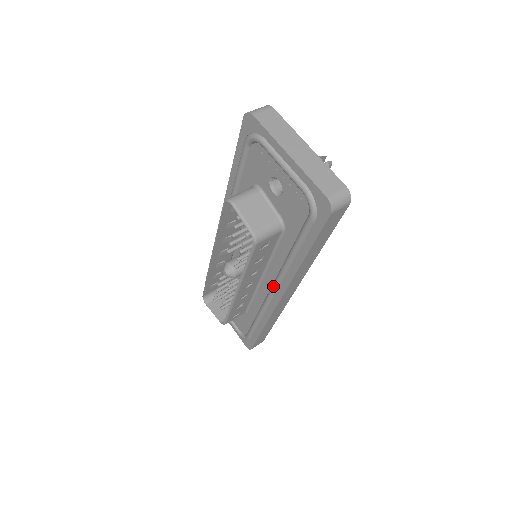
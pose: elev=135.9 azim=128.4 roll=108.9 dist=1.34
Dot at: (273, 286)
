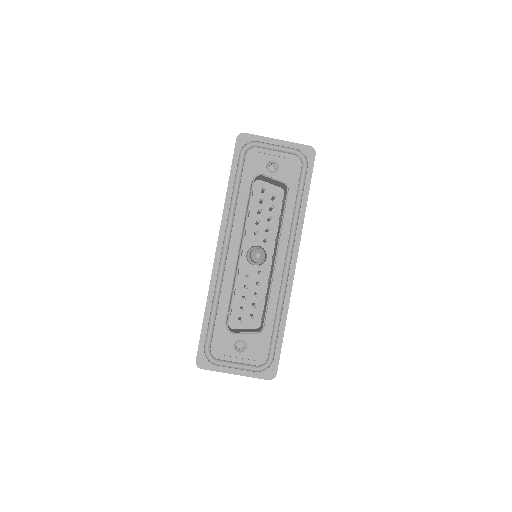
Dot at: (289, 251)
